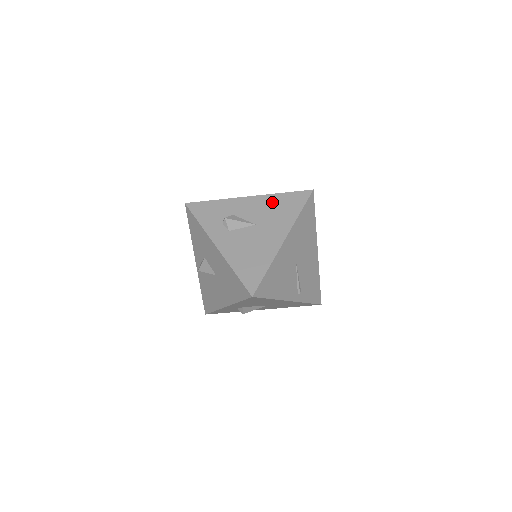
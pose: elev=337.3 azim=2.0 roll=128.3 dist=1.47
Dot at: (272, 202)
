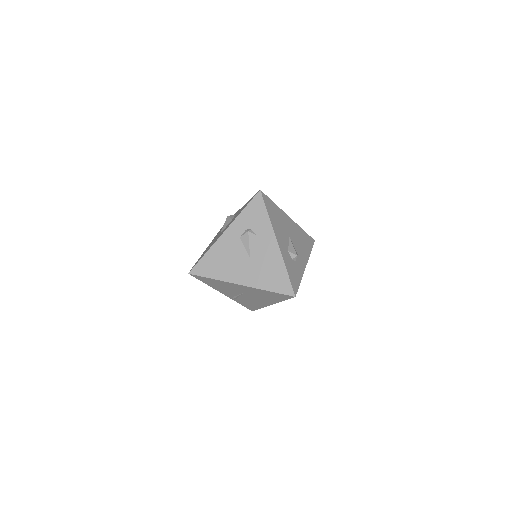
Dot at: (275, 265)
